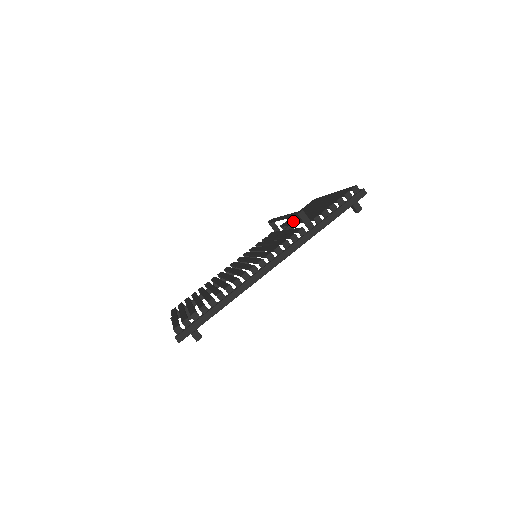
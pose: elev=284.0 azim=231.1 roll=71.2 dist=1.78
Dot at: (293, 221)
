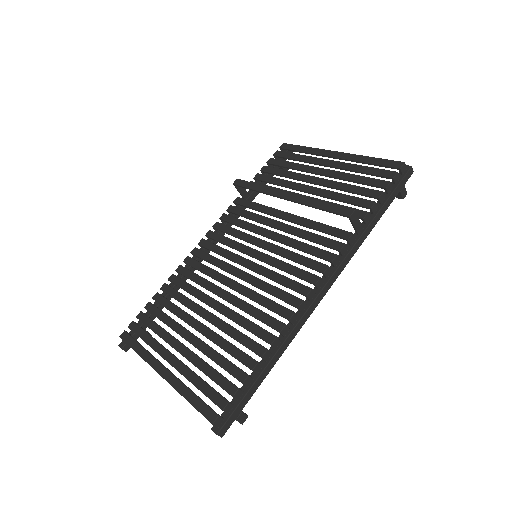
Dot at: occluded
